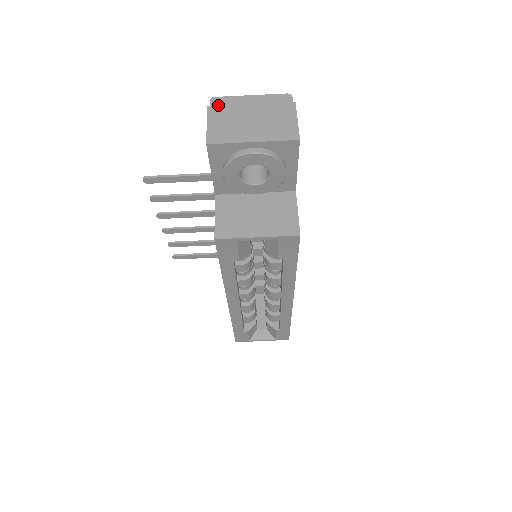
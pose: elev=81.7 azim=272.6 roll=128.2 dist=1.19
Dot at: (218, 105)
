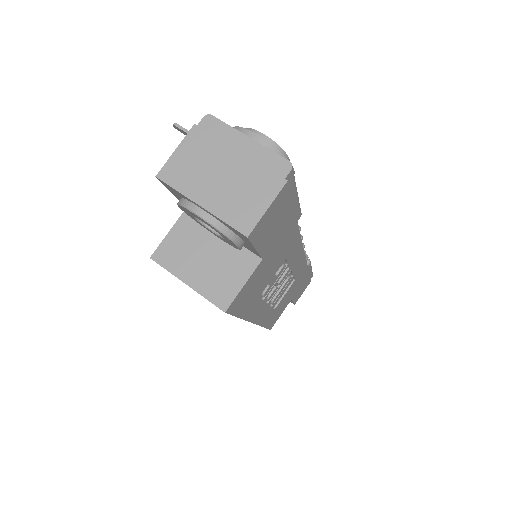
Dot at: (206, 129)
